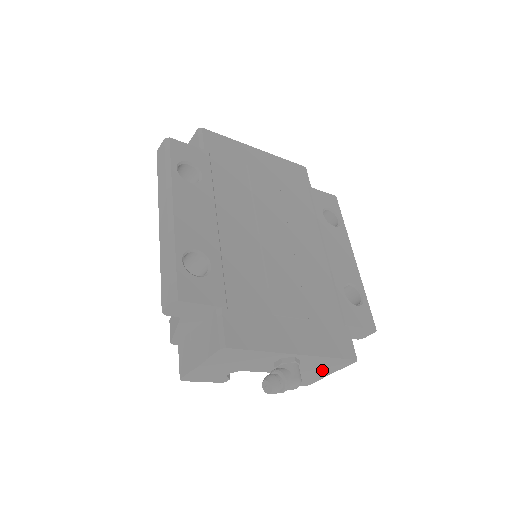
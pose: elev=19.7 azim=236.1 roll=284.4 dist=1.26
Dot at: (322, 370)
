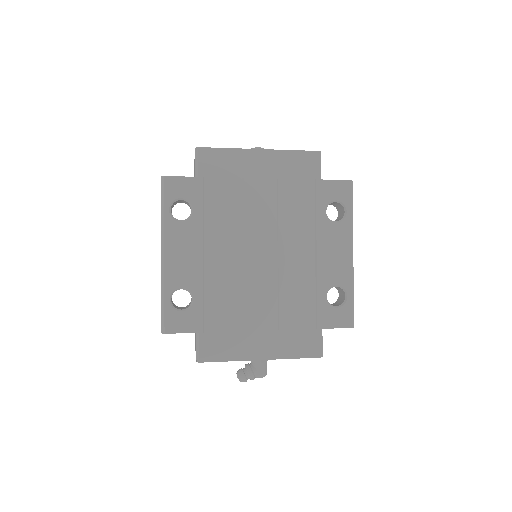
Dot at: occluded
